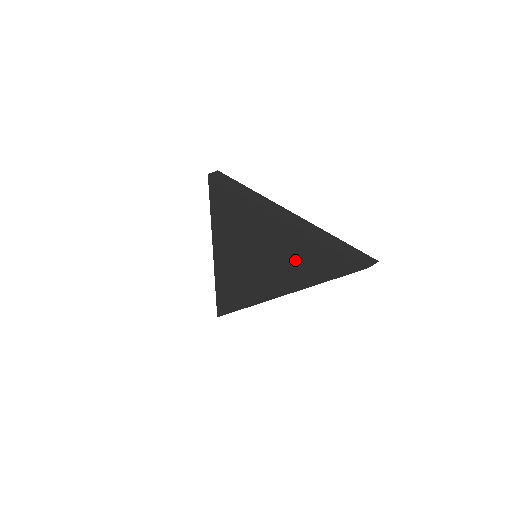
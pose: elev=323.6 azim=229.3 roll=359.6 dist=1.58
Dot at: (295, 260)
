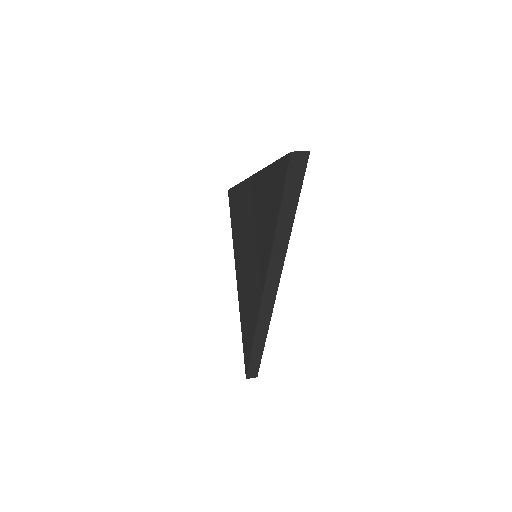
Dot at: (264, 217)
